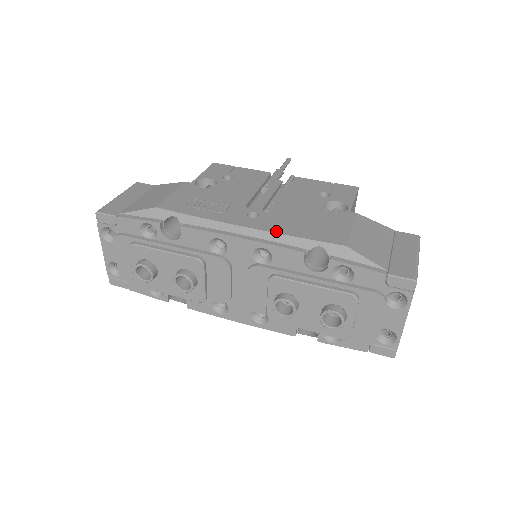
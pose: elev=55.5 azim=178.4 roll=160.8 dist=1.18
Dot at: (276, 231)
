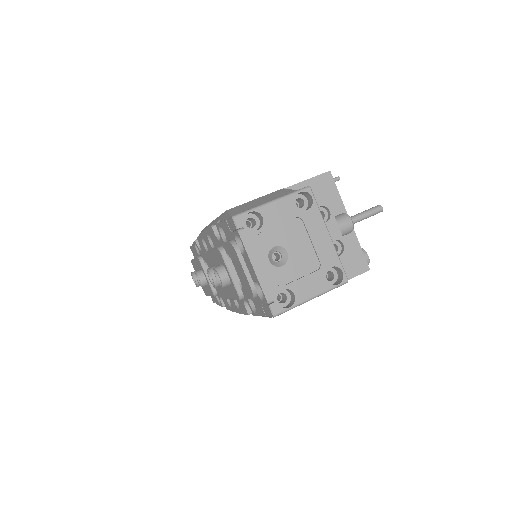
Dot at: occluded
